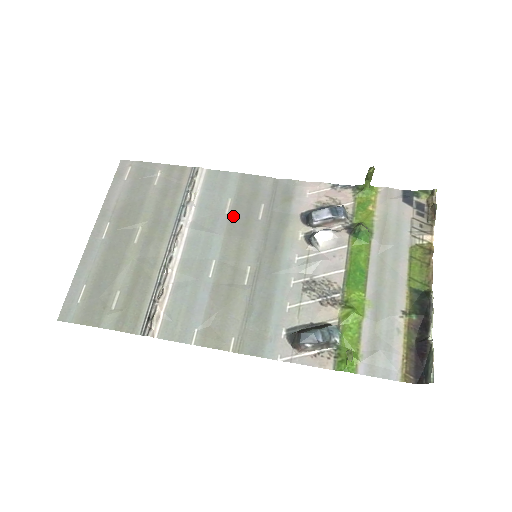
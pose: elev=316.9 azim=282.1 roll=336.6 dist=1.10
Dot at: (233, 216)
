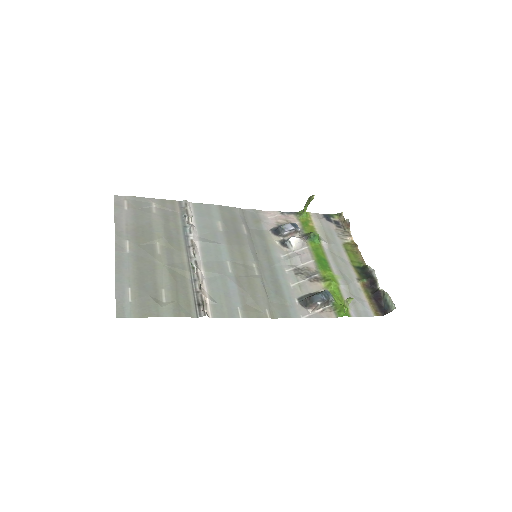
Dot at: (227, 232)
